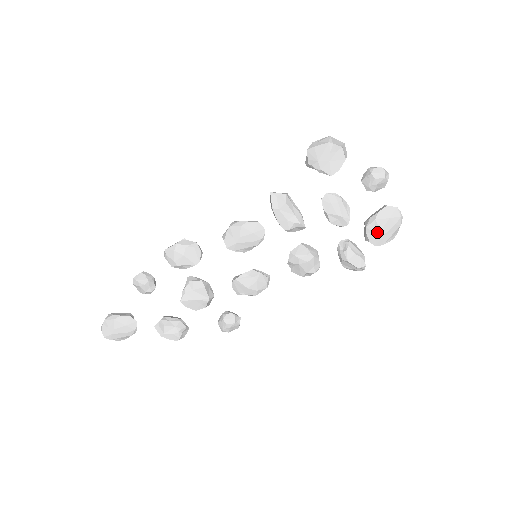
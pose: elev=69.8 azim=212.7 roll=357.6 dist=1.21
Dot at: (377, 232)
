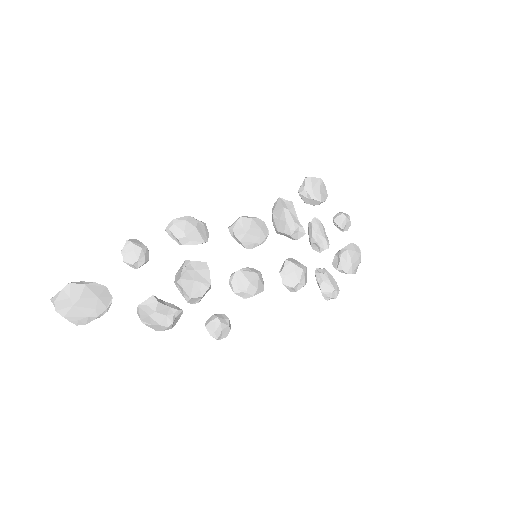
Dot at: (348, 261)
